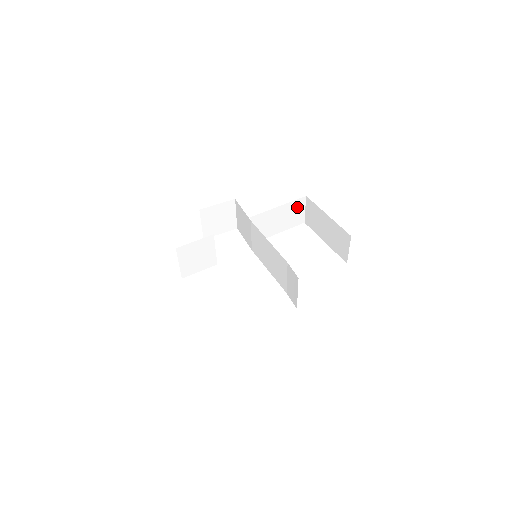
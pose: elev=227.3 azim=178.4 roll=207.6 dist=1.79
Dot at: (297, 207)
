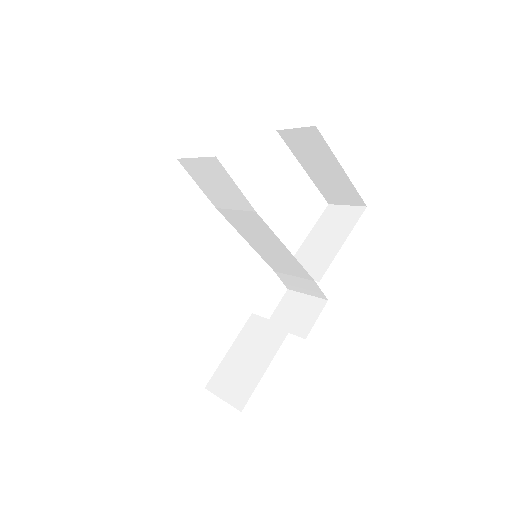
Dot at: occluded
